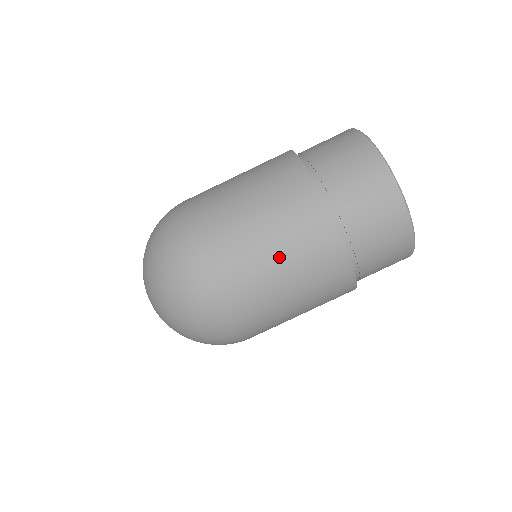
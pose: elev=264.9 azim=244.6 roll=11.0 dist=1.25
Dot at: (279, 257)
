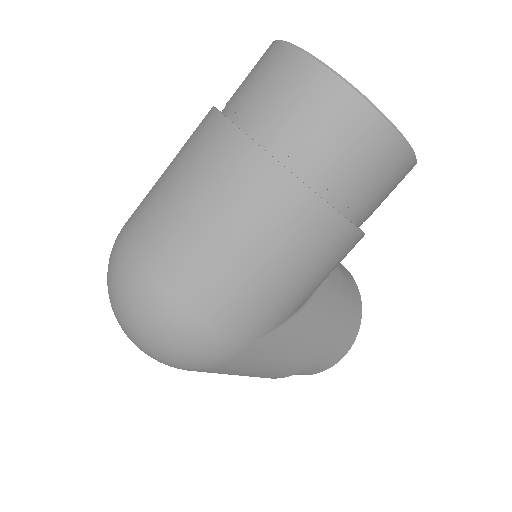
Dot at: (199, 206)
